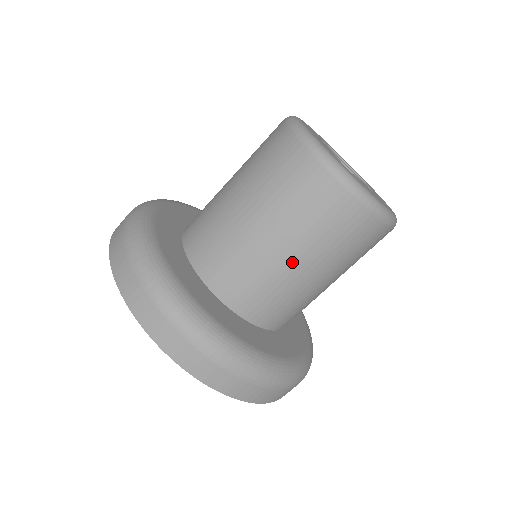
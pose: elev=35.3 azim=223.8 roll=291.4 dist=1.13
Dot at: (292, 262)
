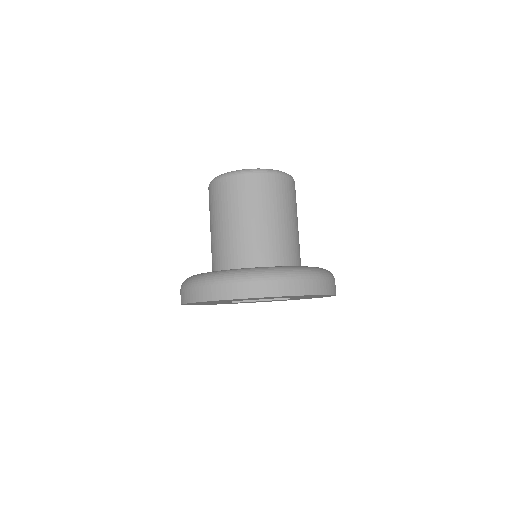
Dot at: (235, 224)
